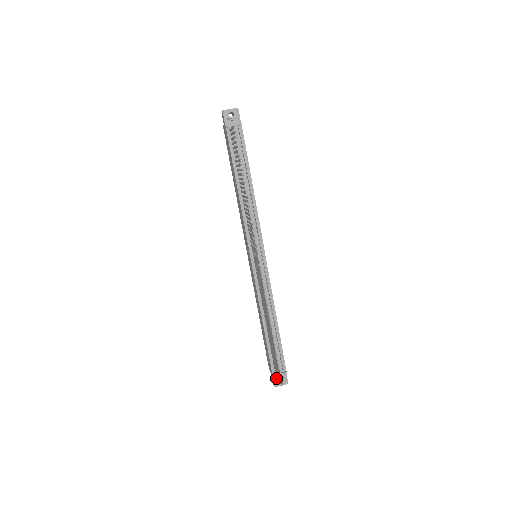
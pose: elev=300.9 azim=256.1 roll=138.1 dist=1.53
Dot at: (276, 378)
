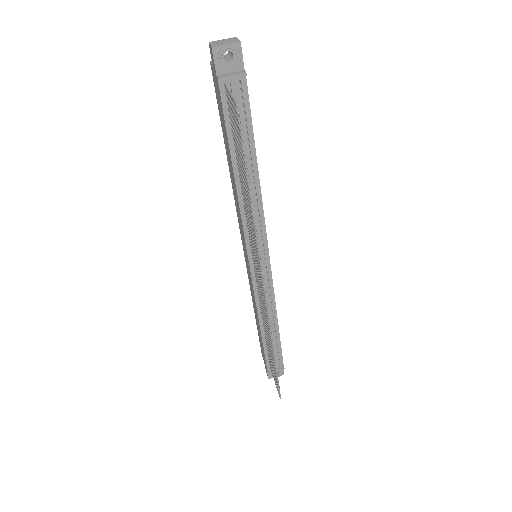
Dot at: occluded
